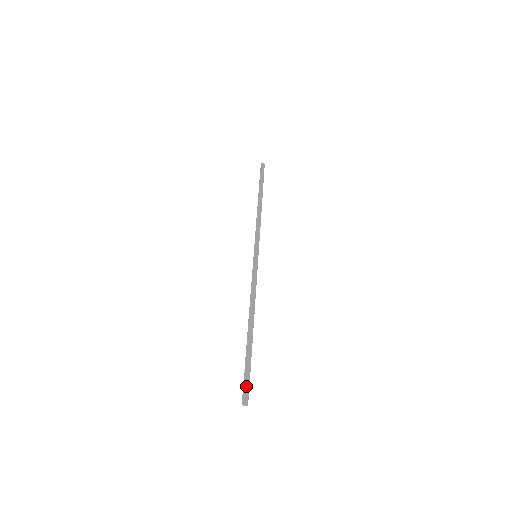
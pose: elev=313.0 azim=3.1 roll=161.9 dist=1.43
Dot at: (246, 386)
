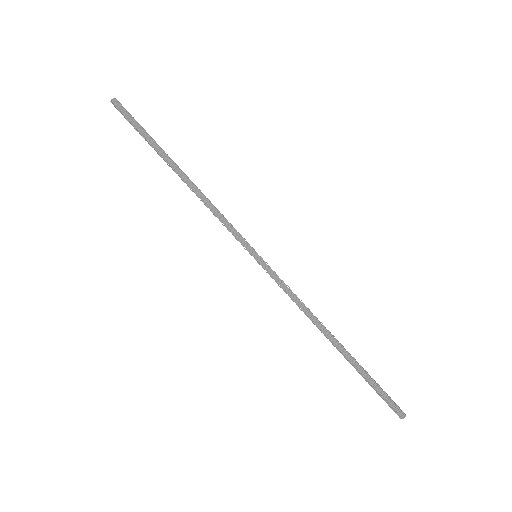
Dot at: (391, 403)
